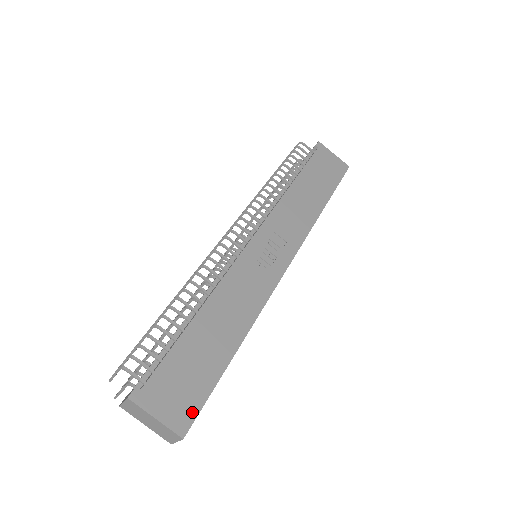
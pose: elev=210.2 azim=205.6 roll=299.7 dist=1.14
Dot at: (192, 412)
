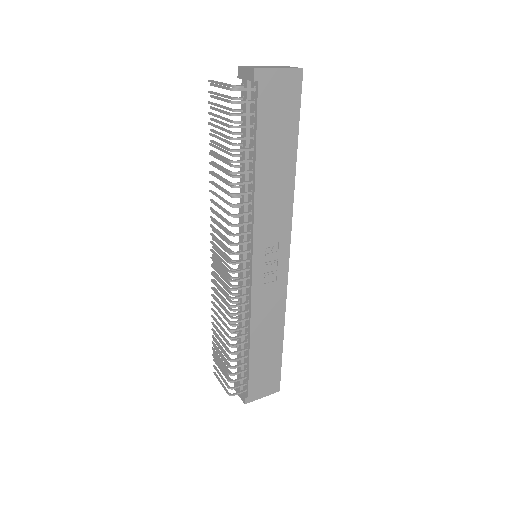
Dot at: (277, 381)
